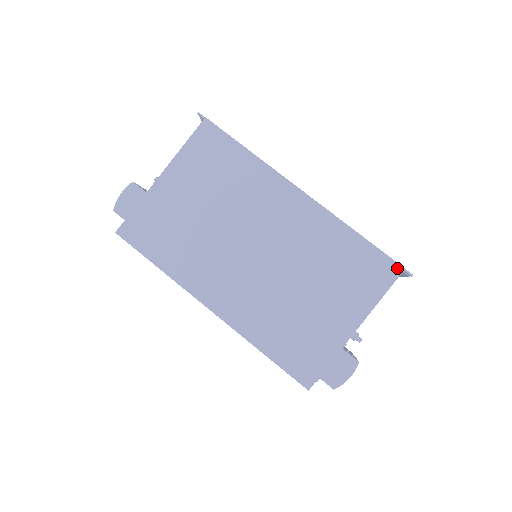
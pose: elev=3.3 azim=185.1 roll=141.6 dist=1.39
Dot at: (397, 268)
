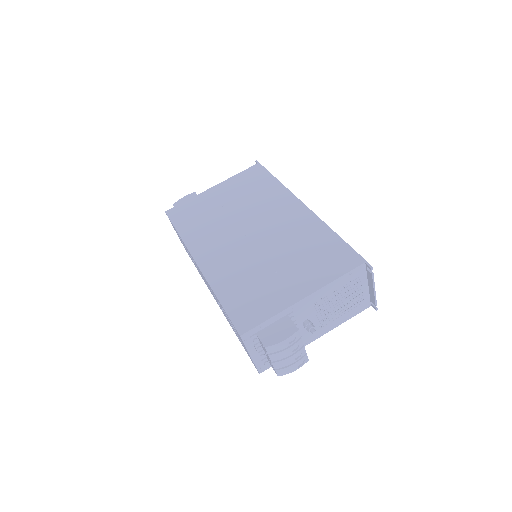
Dot at: (360, 260)
